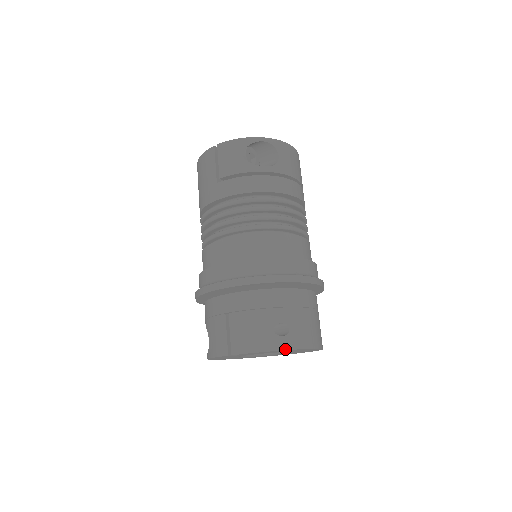
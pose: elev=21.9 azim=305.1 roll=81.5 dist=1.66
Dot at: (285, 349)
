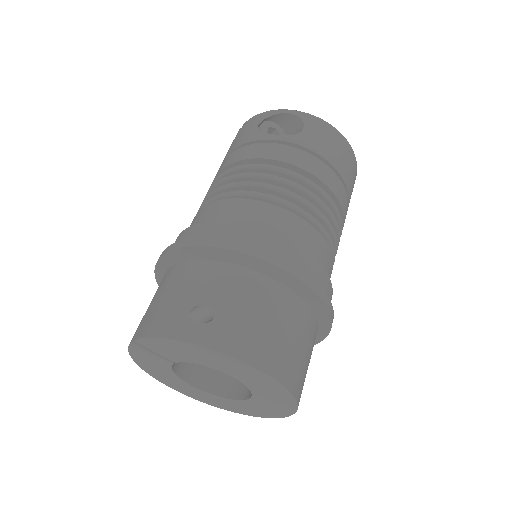
Dot at: (192, 342)
